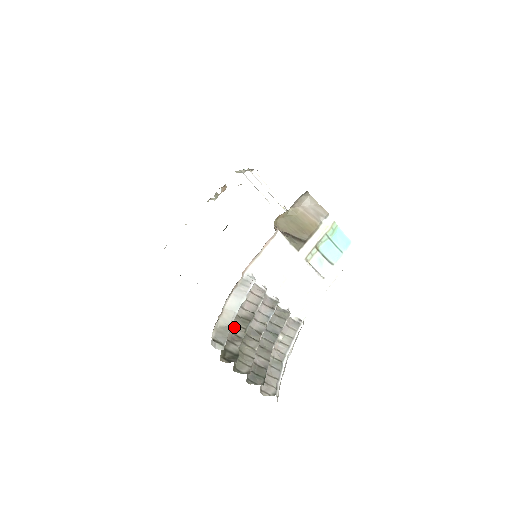
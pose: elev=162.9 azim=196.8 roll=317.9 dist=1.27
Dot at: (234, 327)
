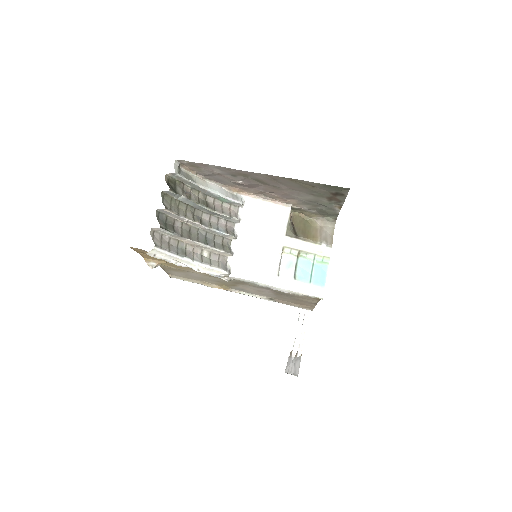
Dot at: (196, 194)
